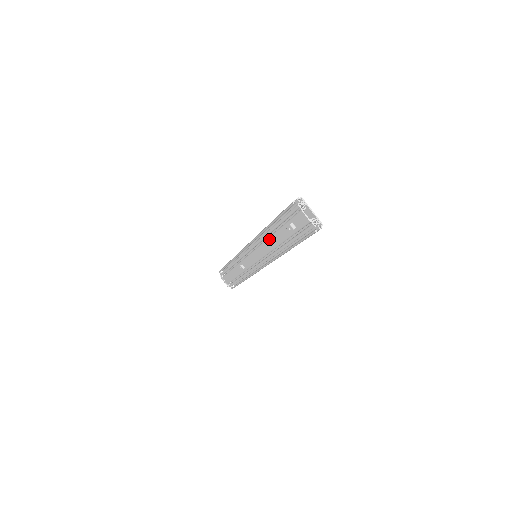
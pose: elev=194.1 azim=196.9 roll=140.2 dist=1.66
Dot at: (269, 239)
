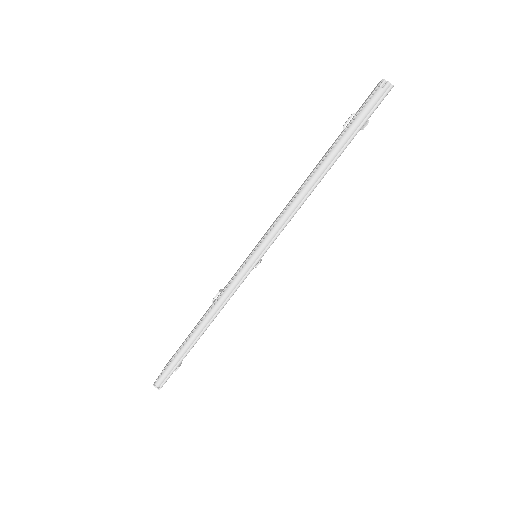
Dot at: occluded
